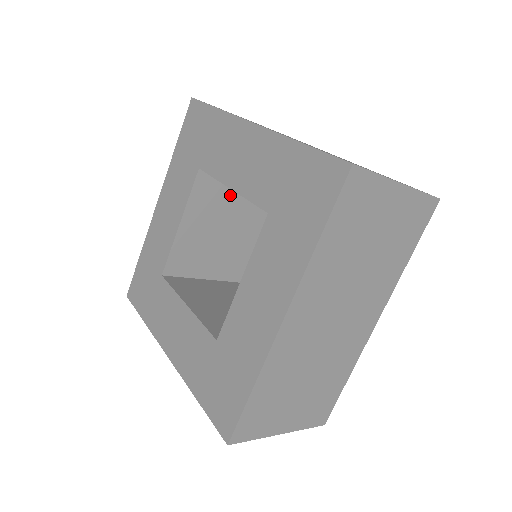
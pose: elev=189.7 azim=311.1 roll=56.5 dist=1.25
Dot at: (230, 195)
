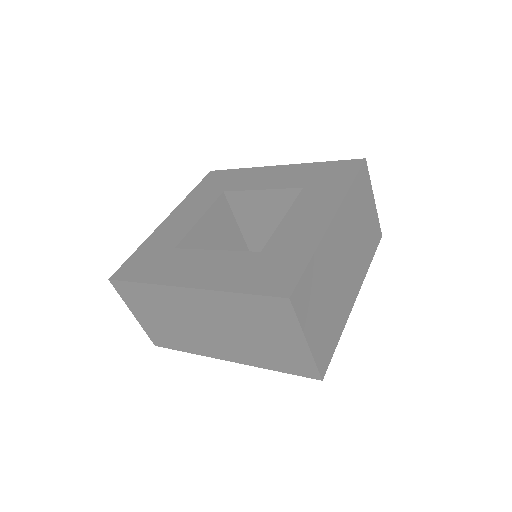
Dot at: (229, 228)
